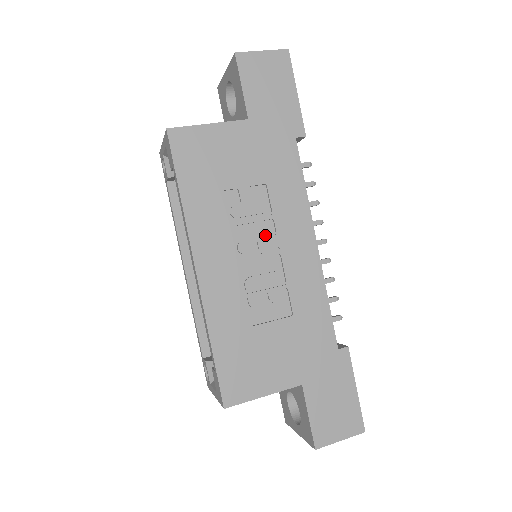
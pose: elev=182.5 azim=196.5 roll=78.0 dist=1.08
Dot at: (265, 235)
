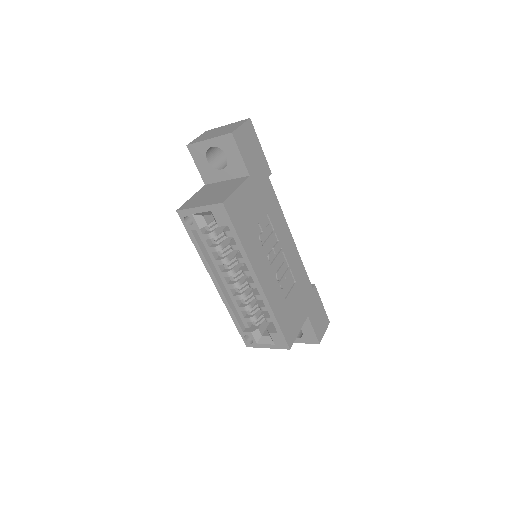
Dot at: (274, 244)
